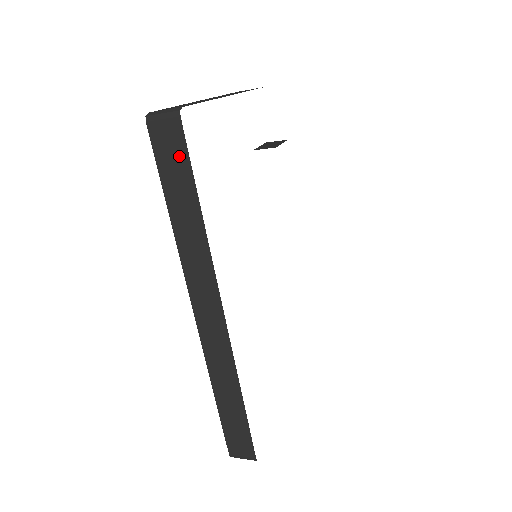
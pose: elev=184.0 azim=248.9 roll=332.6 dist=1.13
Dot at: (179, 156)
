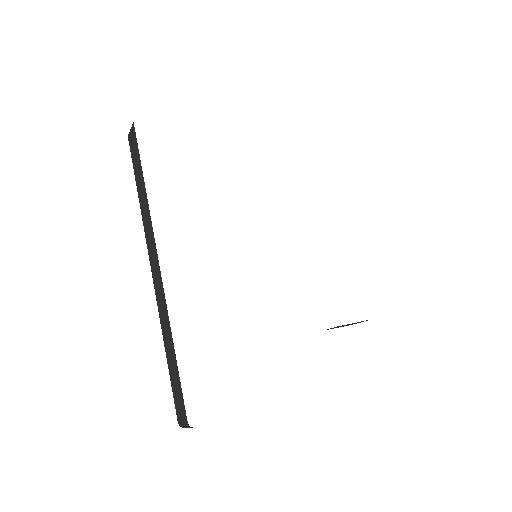
Dot at: (136, 148)
